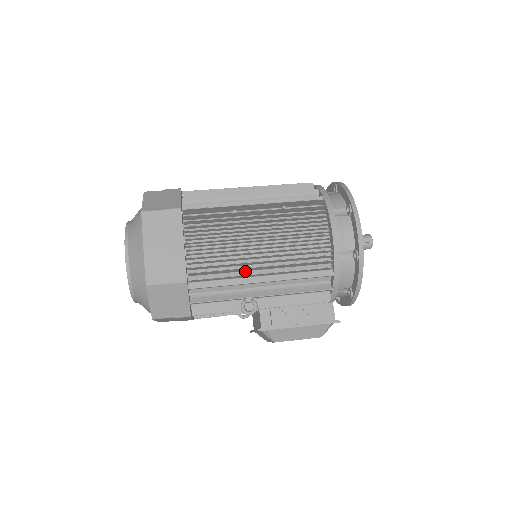
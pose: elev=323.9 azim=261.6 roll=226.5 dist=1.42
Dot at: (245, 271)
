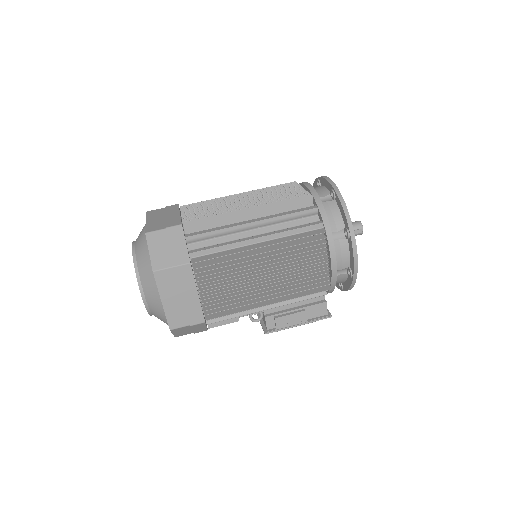
Dot at: occluded
